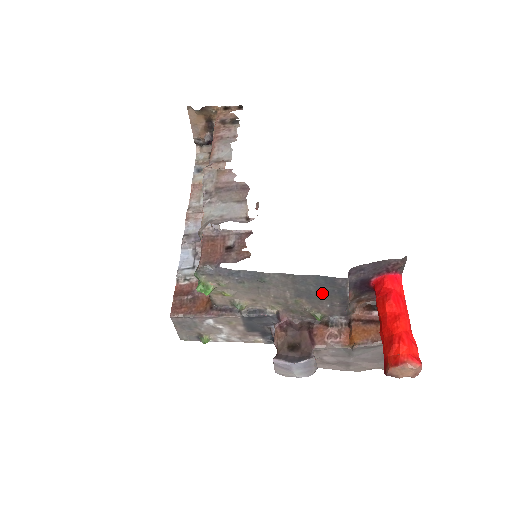
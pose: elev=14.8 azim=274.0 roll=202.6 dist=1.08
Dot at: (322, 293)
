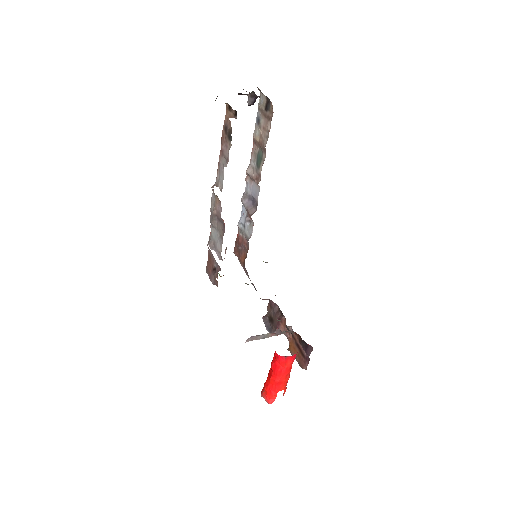
Dot at: occluded
